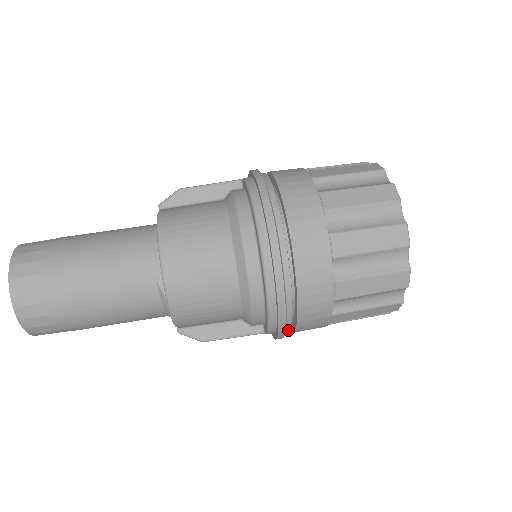
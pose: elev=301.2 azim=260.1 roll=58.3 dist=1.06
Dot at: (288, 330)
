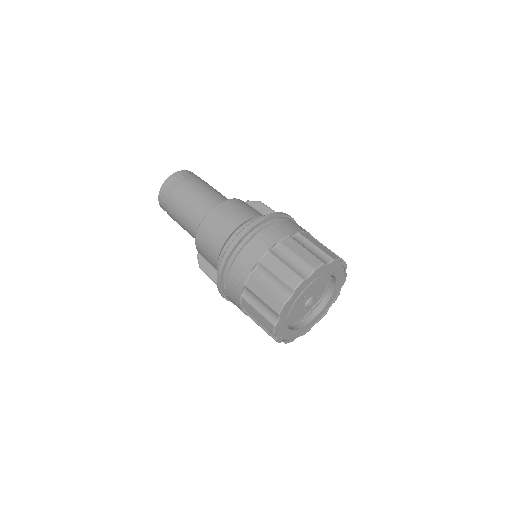
Dot at: (224, 288)
